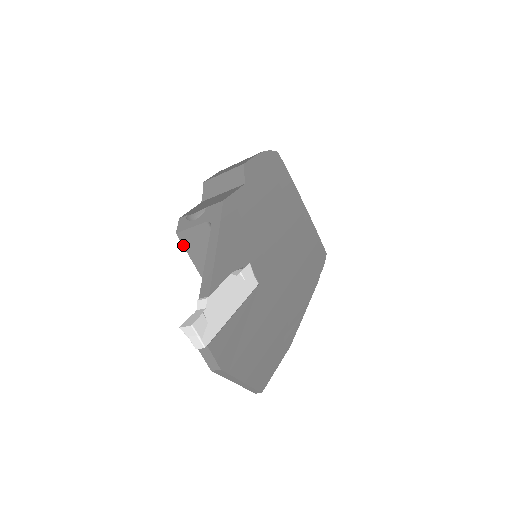
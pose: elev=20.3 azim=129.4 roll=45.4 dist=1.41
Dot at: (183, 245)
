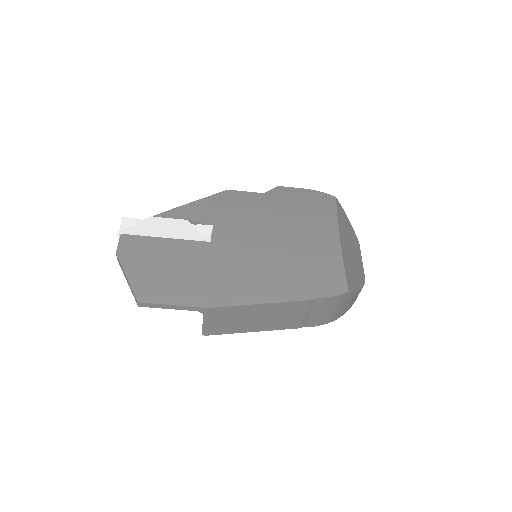
Dot at: occluded
